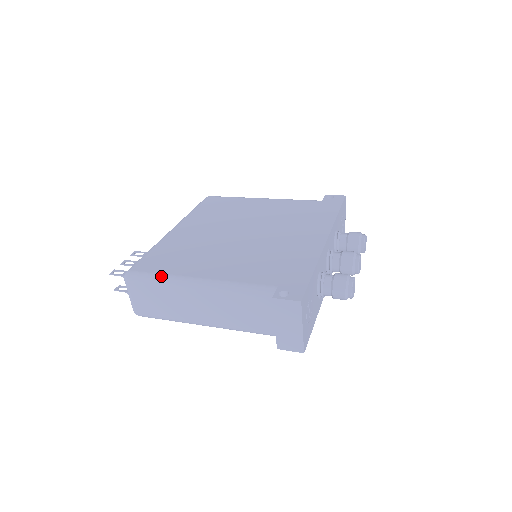
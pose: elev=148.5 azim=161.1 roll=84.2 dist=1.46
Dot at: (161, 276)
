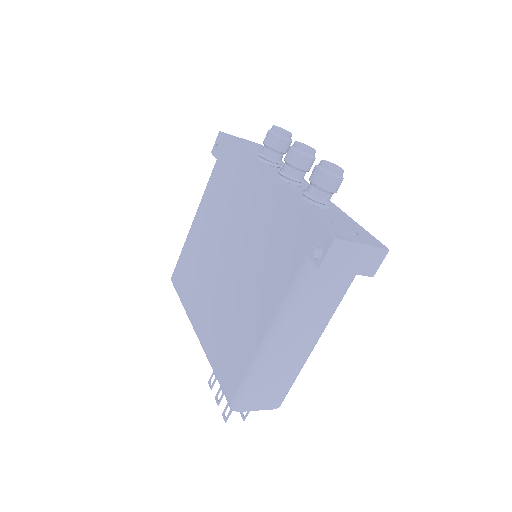
Dot at: (248, 375)
